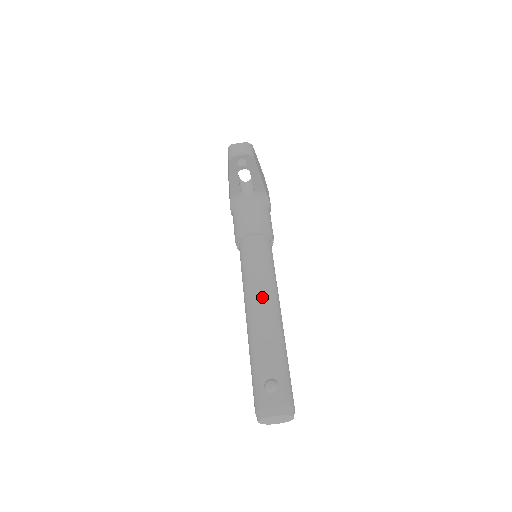
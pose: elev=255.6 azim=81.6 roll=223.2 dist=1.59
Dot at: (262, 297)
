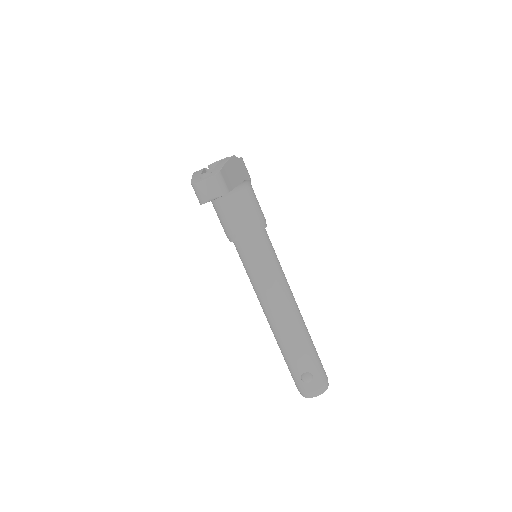
Dot at: (277, 304)
